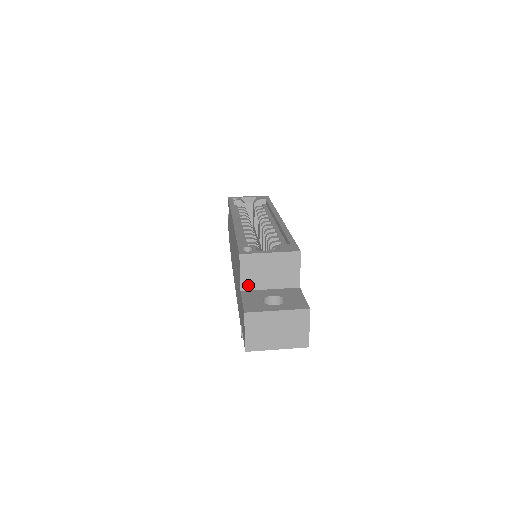
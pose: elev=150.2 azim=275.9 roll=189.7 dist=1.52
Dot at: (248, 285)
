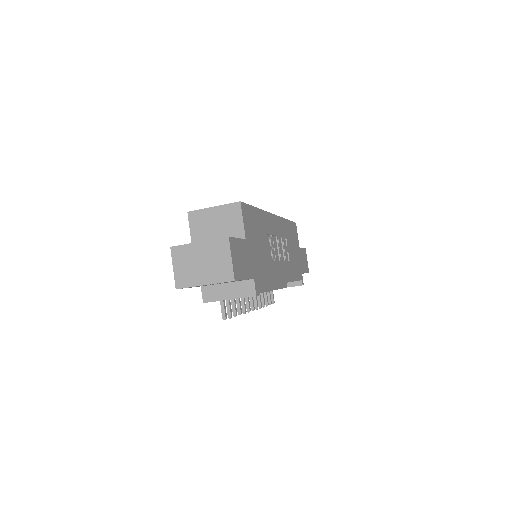
Dot at: occluded
